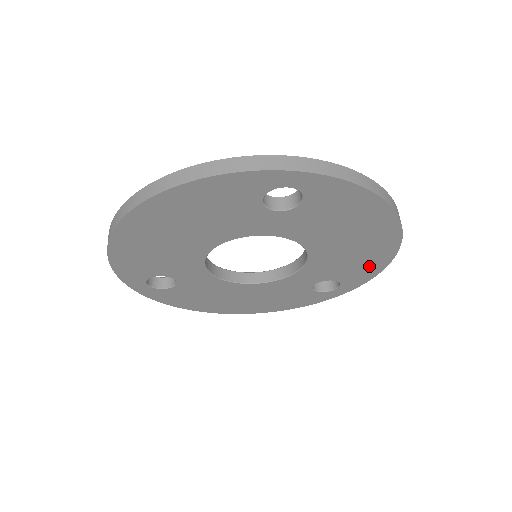
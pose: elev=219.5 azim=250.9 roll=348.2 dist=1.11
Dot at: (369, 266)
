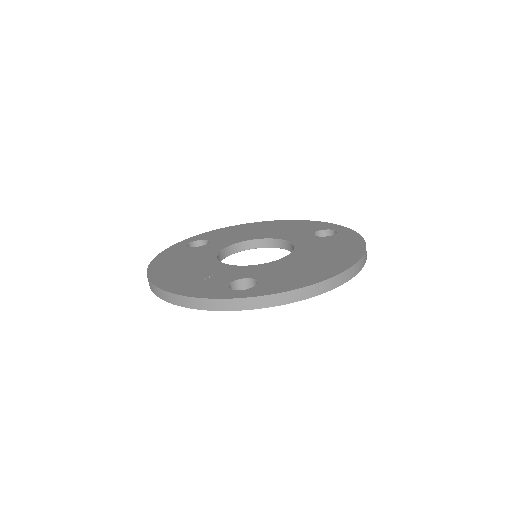
Dot at: occluded
